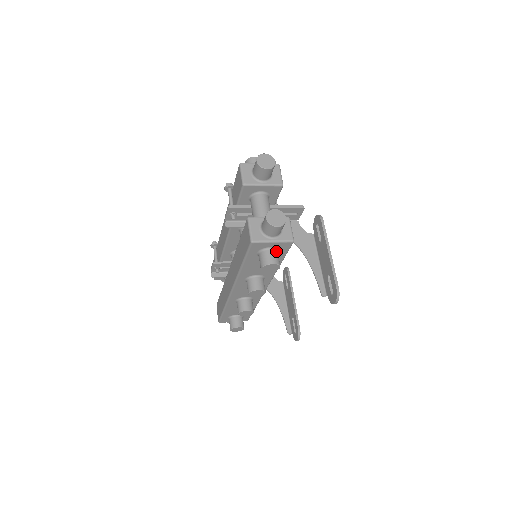
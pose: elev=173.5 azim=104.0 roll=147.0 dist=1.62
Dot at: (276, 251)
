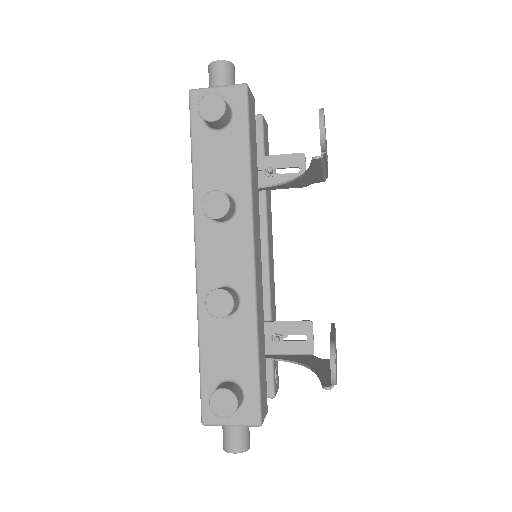
Dot at: occluded
